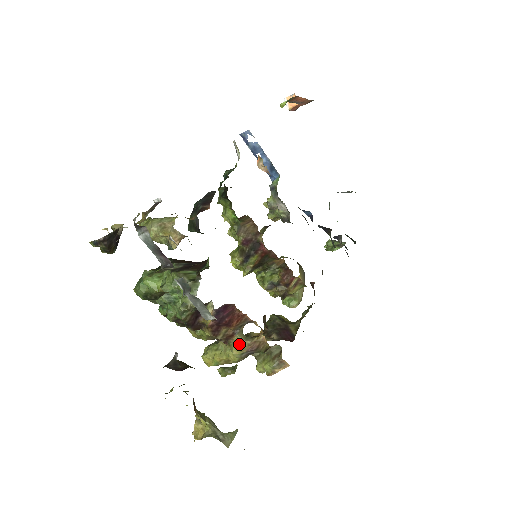
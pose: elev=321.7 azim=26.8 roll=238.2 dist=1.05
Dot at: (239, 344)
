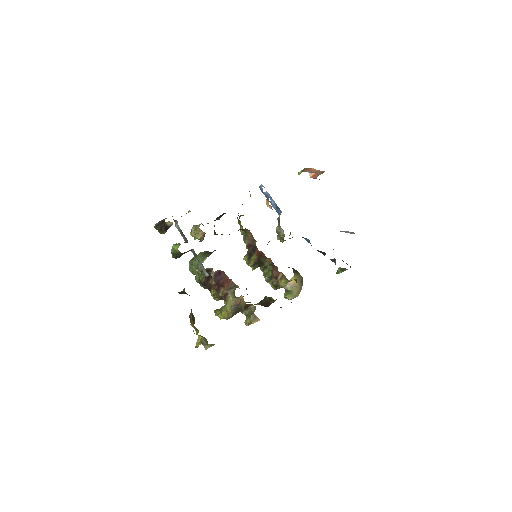
Dot at: (230, 300)
